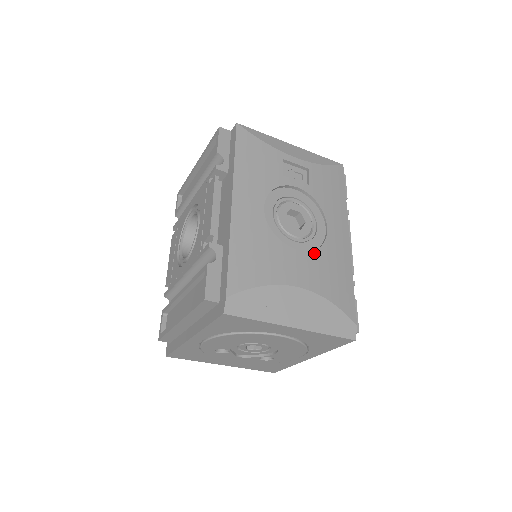
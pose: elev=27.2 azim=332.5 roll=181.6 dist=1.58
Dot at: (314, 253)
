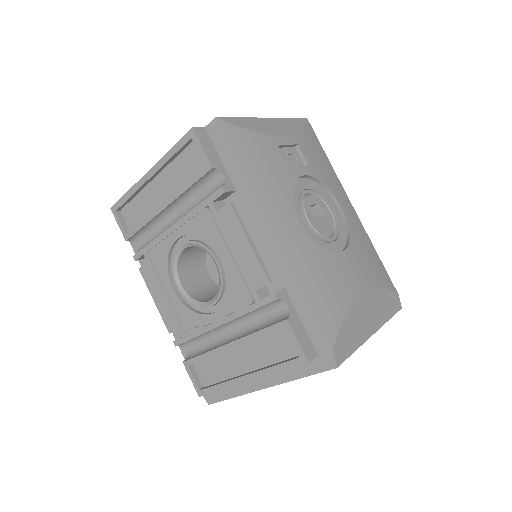
Dot at: (351, 245)
